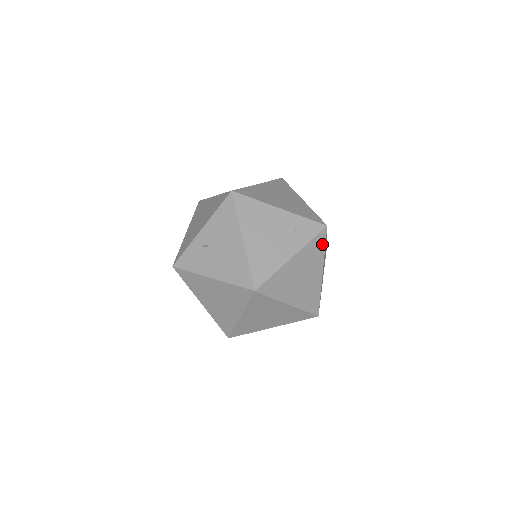
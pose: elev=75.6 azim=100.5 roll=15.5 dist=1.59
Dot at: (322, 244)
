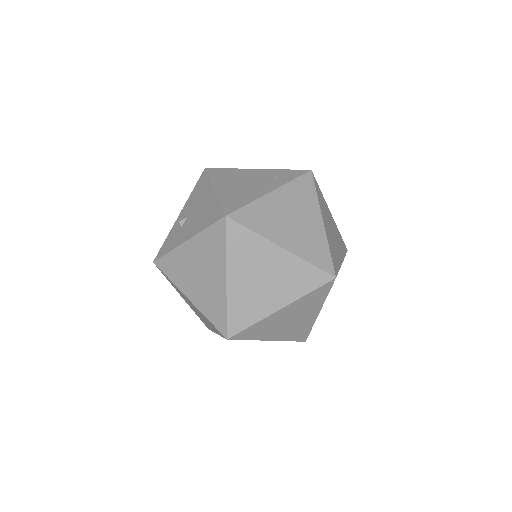
Dot at: (311, 188)
